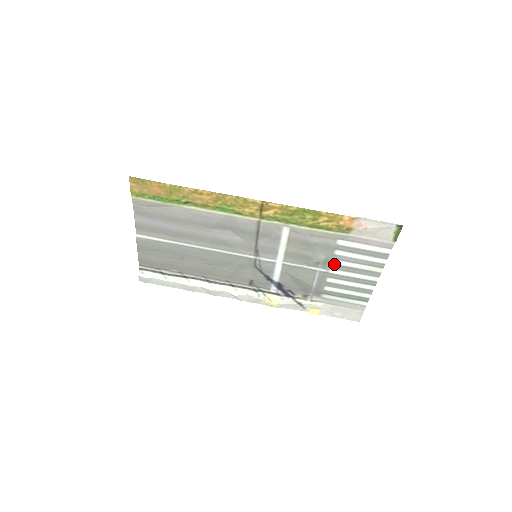
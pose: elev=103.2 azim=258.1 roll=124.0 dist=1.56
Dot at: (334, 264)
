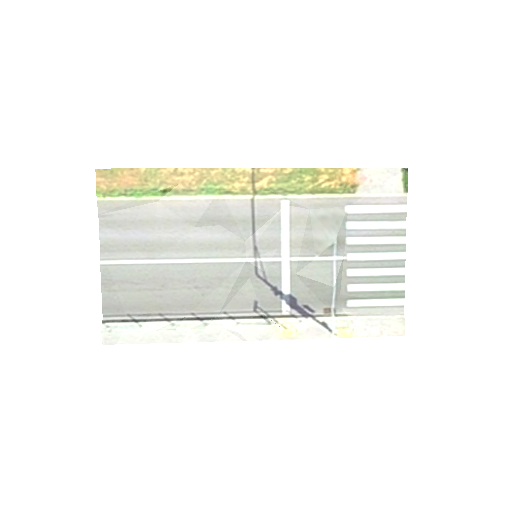
Dot at: (350, 245)
